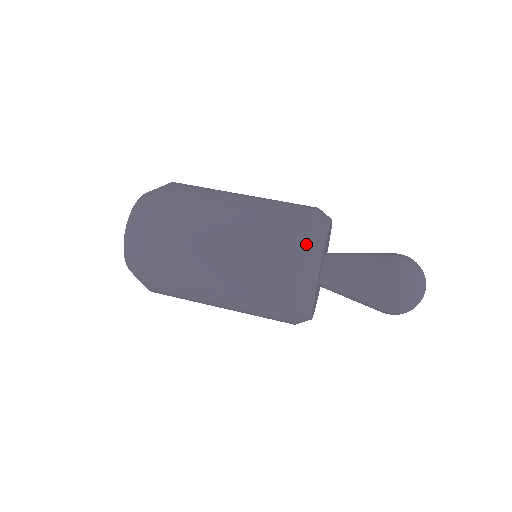
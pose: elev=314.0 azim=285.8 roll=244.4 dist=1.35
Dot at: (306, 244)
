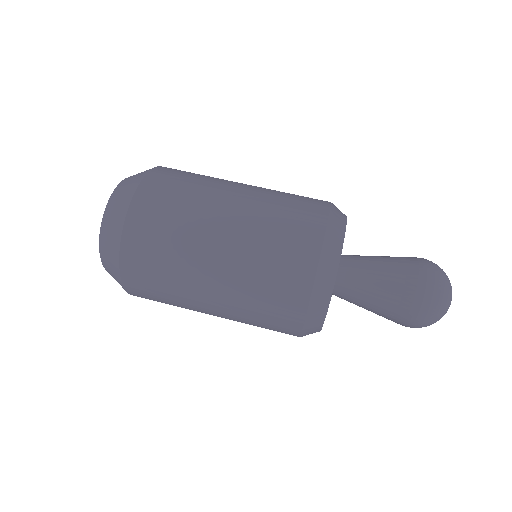
Dot at: (305, 314)
